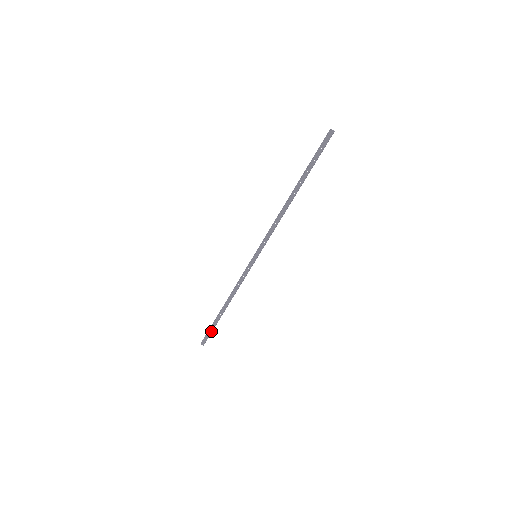
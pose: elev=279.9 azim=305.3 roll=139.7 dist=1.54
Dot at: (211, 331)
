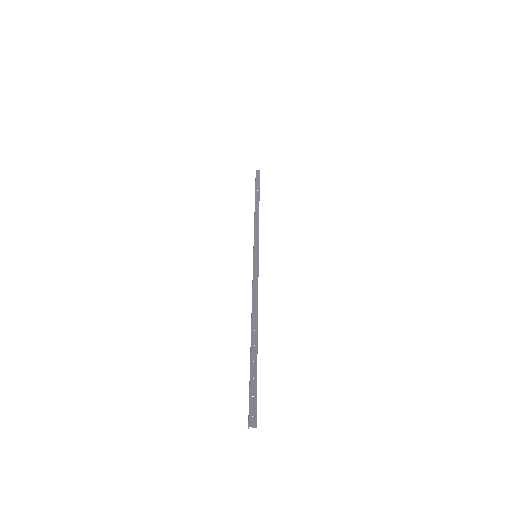
Dot at: (258, 183)
